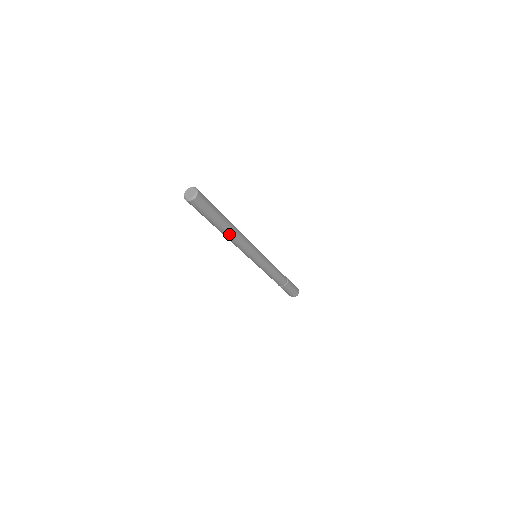
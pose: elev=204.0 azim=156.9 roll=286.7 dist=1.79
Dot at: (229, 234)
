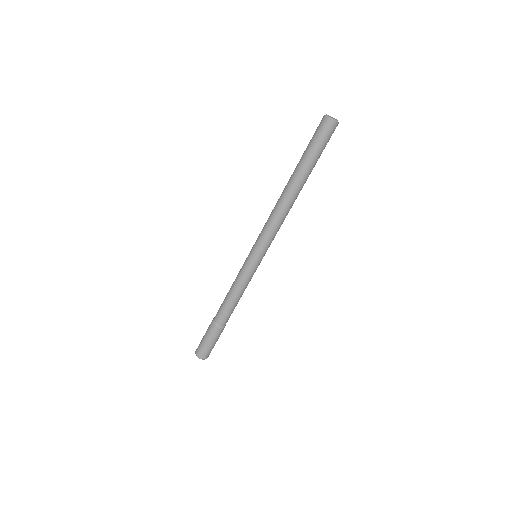
Dot at: (294, 195)
